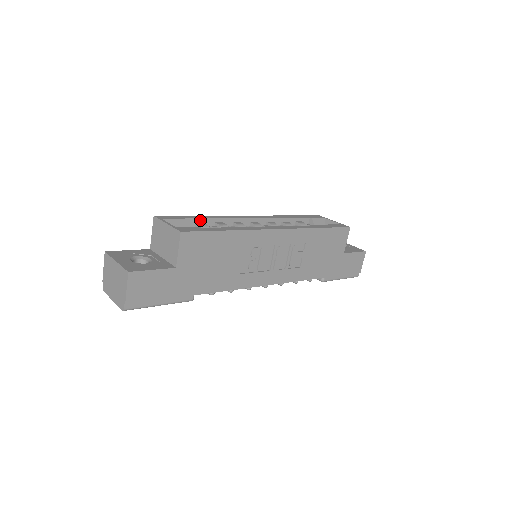
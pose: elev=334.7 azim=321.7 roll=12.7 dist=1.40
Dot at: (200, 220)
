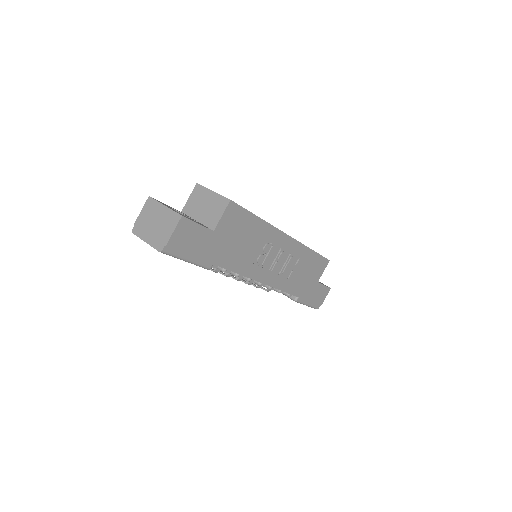
Dot at: occluded
